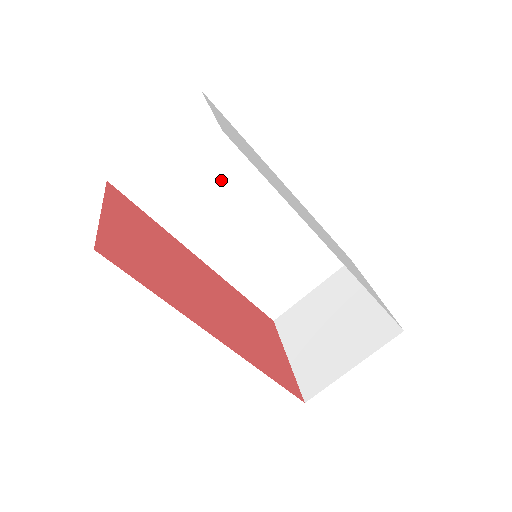
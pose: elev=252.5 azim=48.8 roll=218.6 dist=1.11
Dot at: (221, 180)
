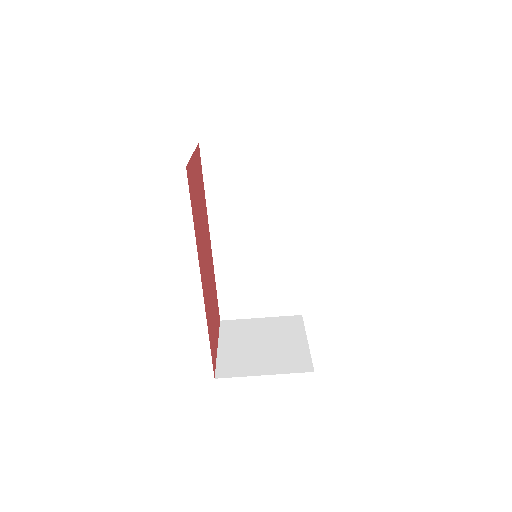
Dot at: (265, 197)
